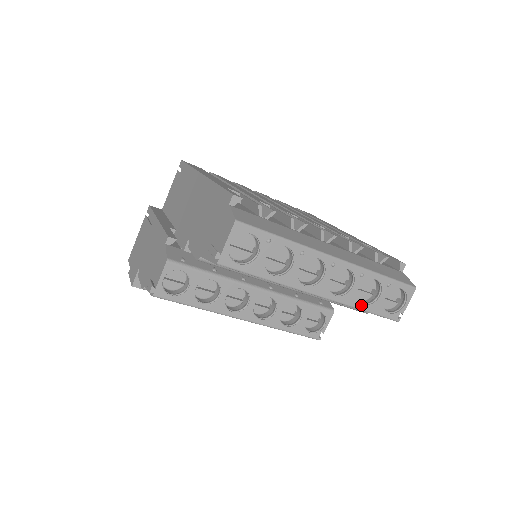
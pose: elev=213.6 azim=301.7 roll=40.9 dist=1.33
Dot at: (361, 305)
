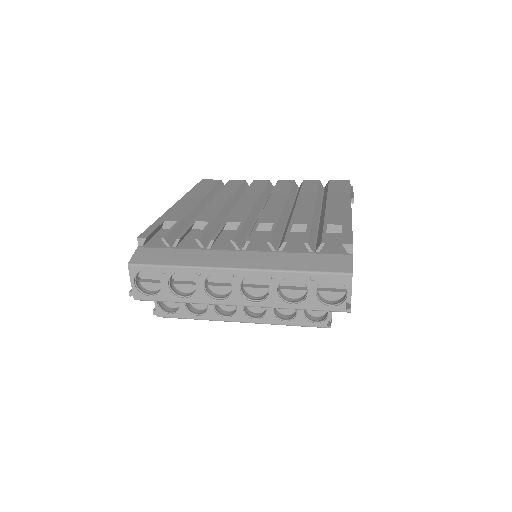
Dot at: (290, 305)
